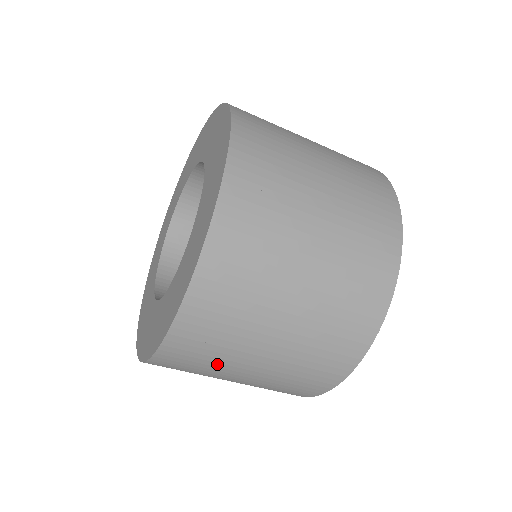
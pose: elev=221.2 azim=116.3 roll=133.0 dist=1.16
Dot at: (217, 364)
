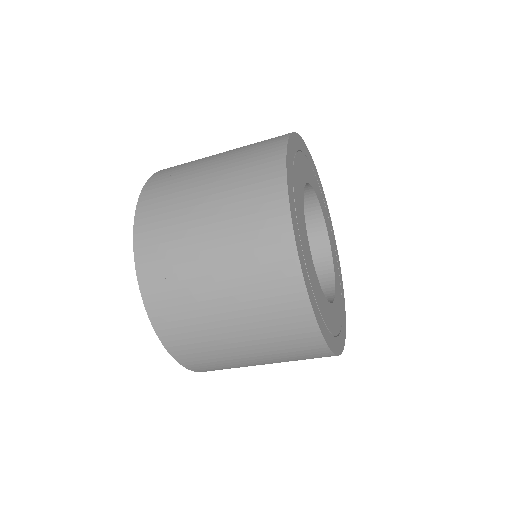
Dot at: occluded
